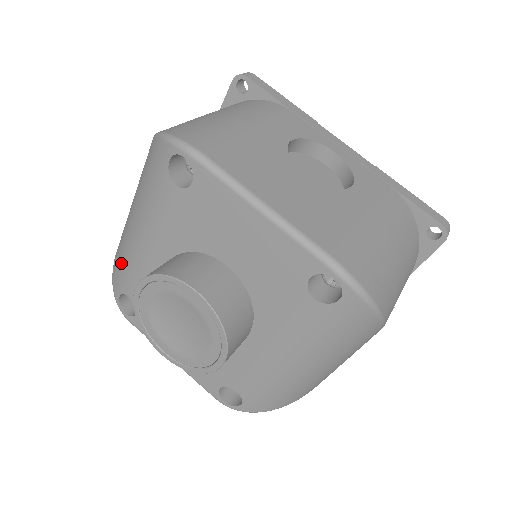
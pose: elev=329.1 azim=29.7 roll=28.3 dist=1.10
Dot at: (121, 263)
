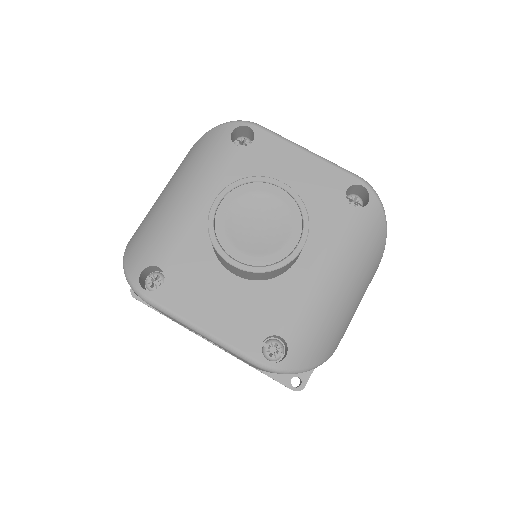
Dot at: (149, 238)
